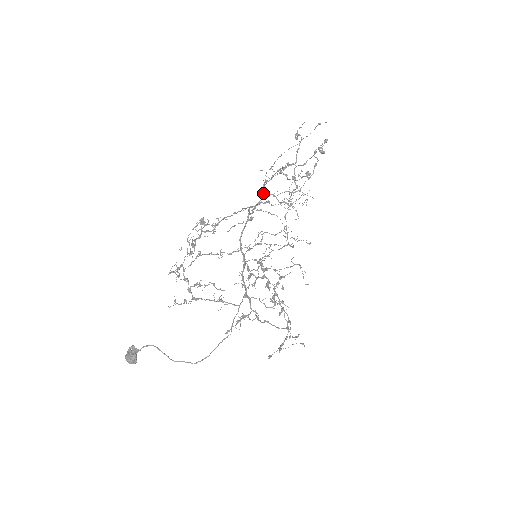
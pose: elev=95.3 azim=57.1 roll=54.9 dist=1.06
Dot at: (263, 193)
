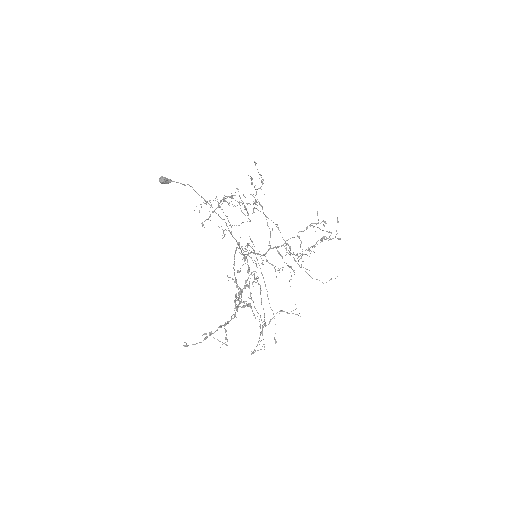
Dot at: occluded
